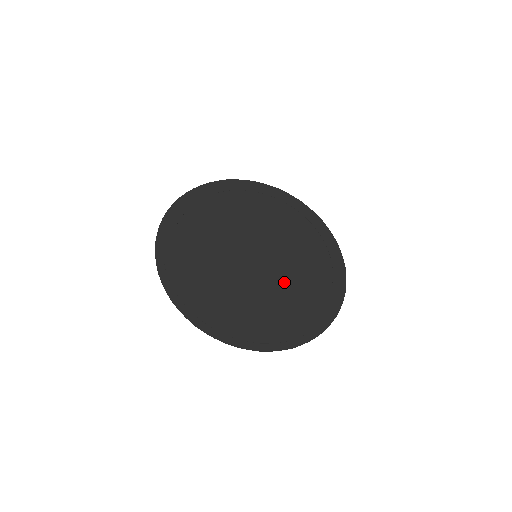
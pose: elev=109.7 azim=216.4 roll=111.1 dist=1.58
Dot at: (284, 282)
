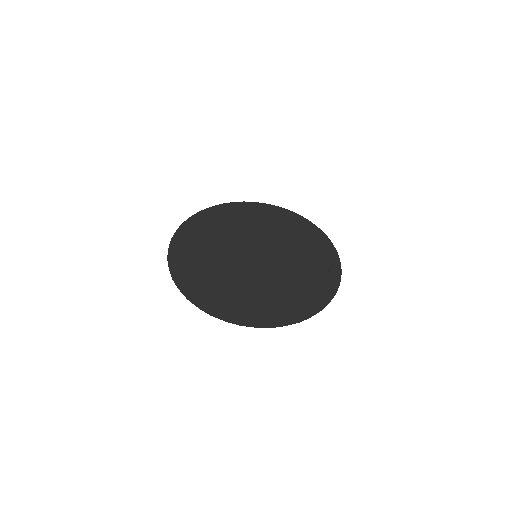
Dot at: (289, 258)
